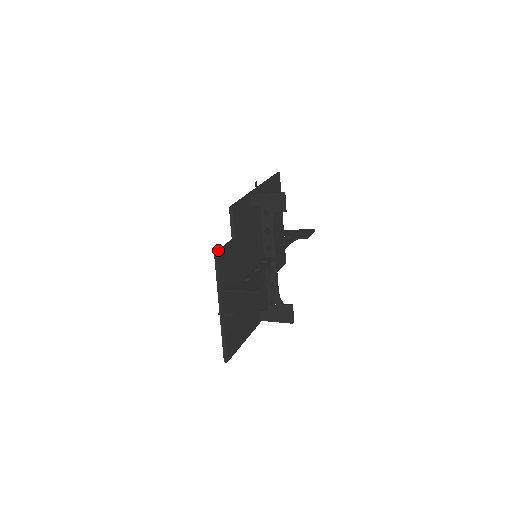
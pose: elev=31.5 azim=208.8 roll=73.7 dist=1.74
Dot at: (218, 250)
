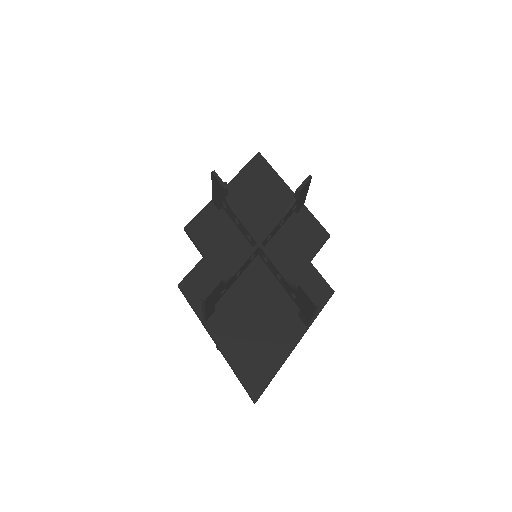
Dot at: (183, 280)
